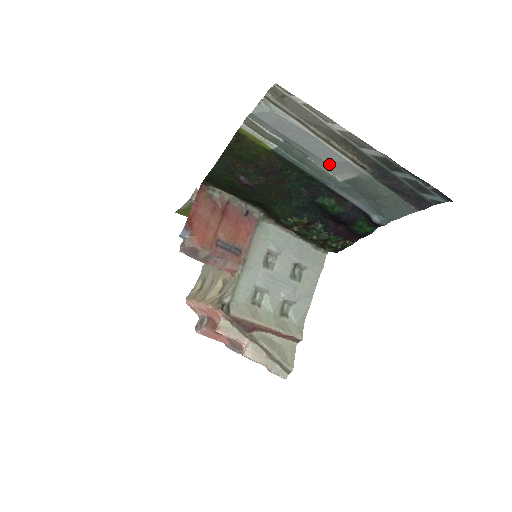
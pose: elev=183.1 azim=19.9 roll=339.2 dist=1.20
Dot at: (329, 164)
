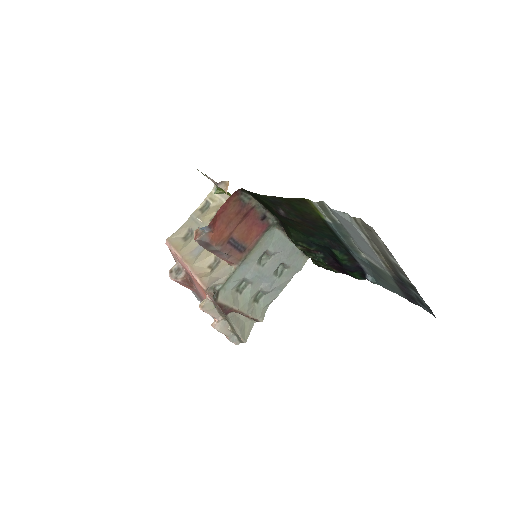
Dot at: (365, 252)
